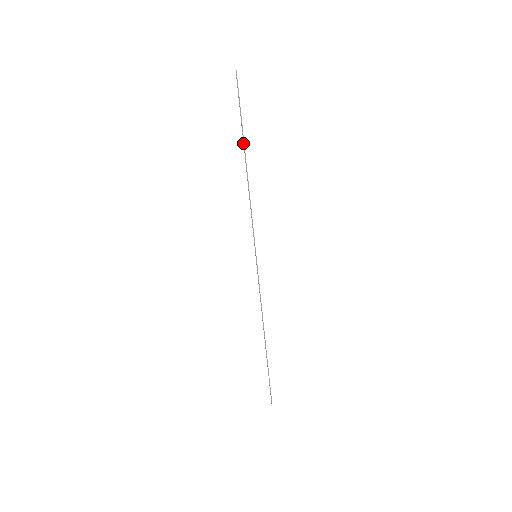
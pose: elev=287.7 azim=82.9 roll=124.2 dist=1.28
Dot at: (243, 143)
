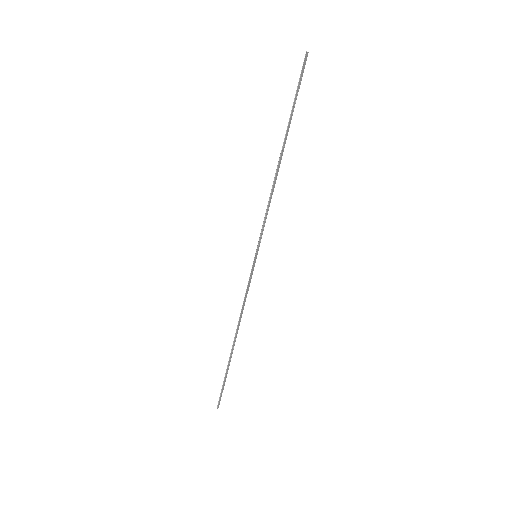
Dot at: (286, 133)
